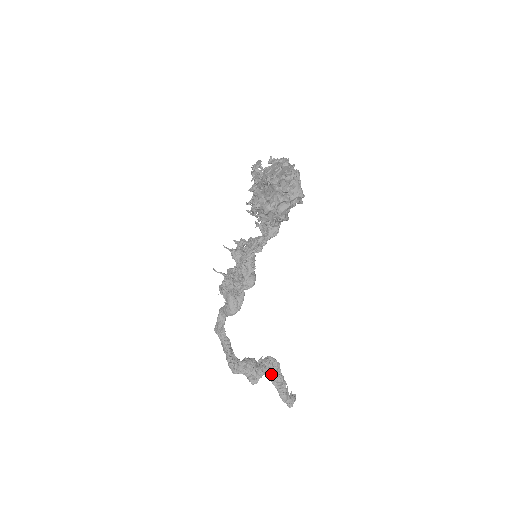
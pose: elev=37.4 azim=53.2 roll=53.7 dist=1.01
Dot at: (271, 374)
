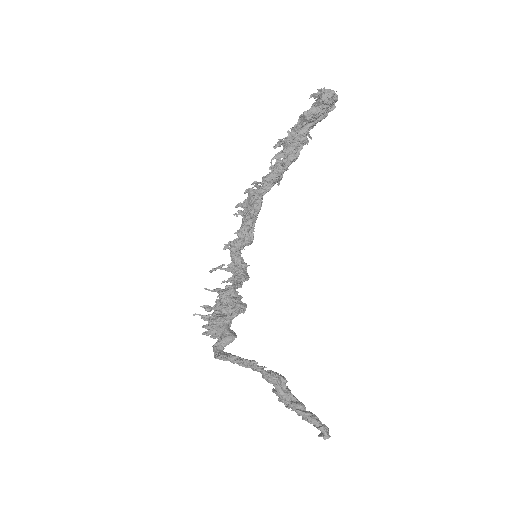
Dot at: (294, 397)
